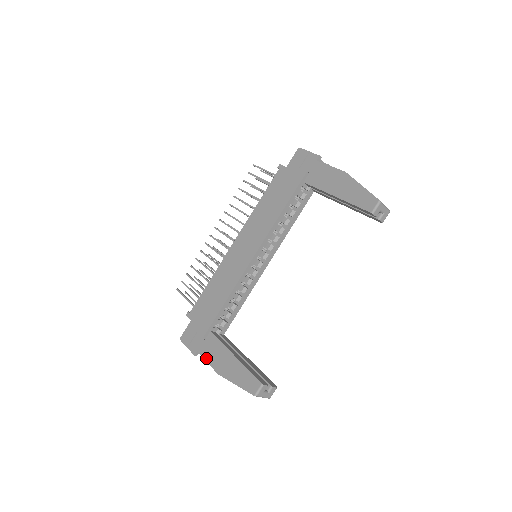
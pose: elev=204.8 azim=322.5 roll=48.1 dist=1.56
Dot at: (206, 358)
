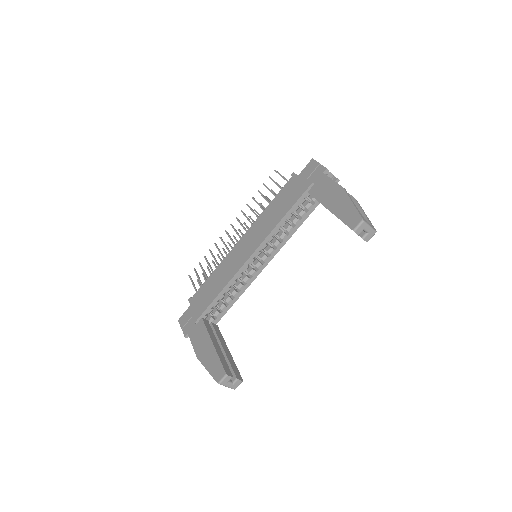
Dot at: (192, 341)
